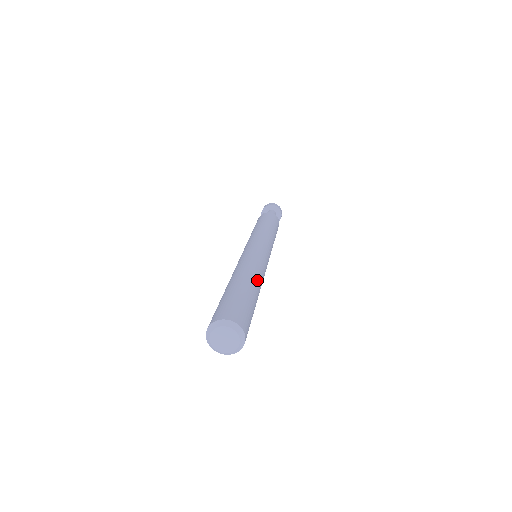
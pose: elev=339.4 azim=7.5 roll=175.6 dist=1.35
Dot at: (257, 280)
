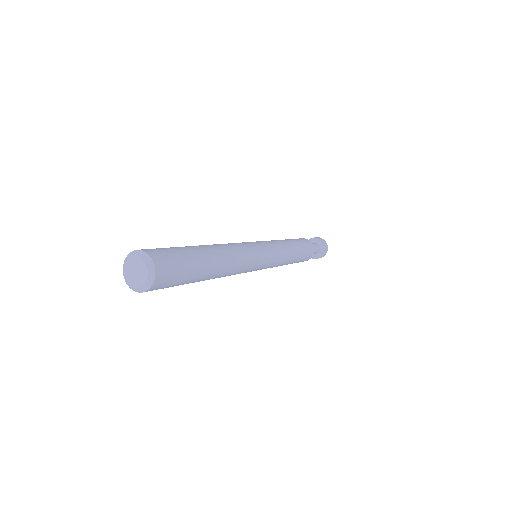
Dot at: (224, 267)
